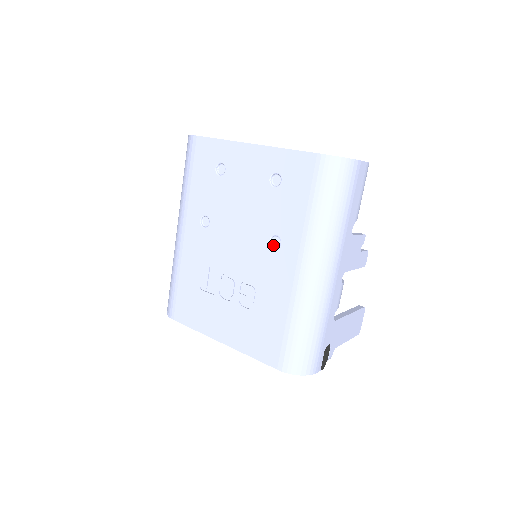
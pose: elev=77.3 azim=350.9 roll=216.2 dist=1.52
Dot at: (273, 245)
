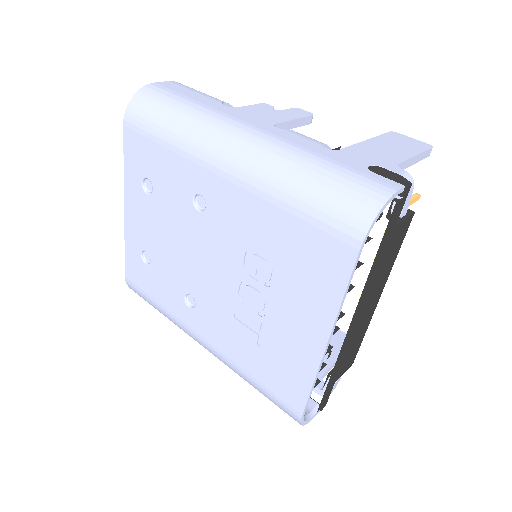
Dot at: (205, 208)
